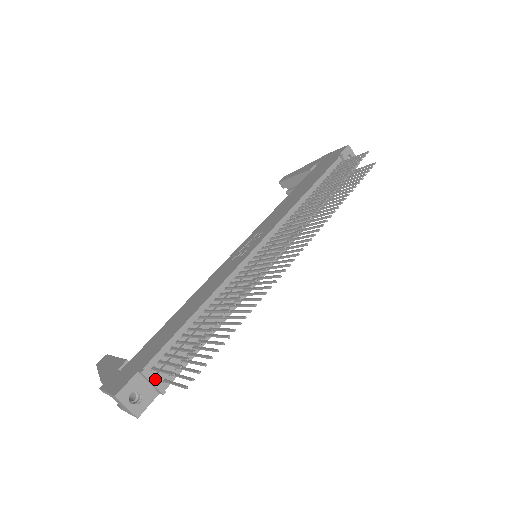
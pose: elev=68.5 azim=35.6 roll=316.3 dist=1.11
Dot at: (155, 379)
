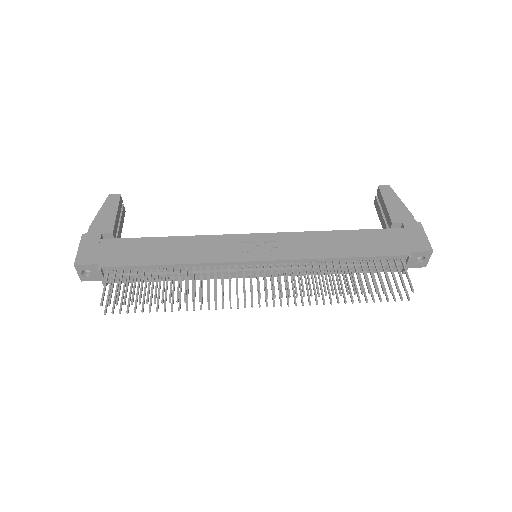
Dot at: (104, 278)
